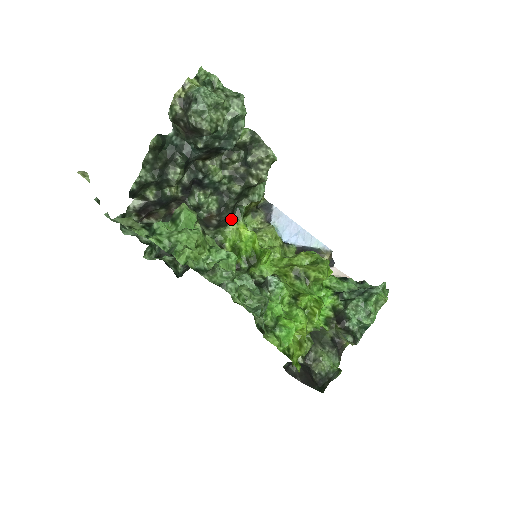
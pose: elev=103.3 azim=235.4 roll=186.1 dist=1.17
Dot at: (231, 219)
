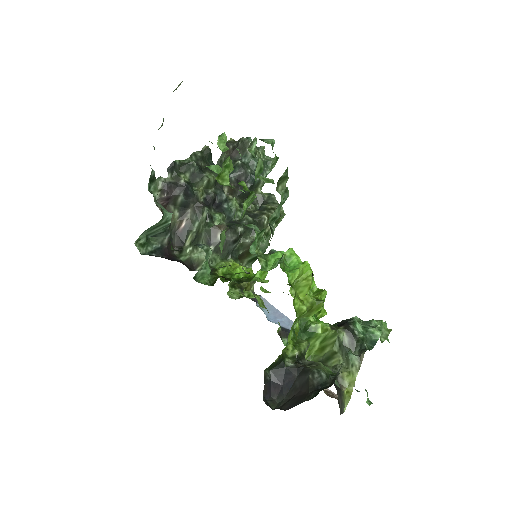
Dot at: (229, 257)
